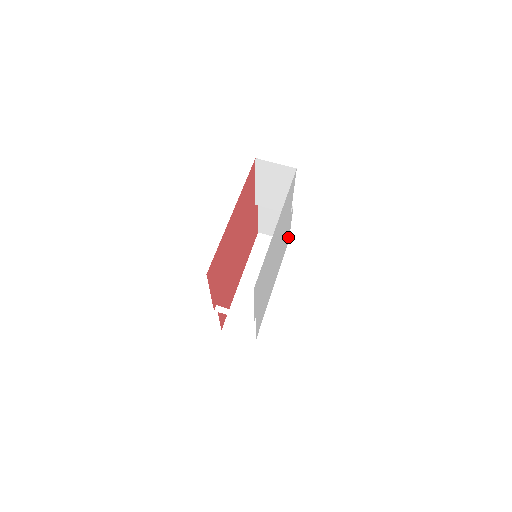
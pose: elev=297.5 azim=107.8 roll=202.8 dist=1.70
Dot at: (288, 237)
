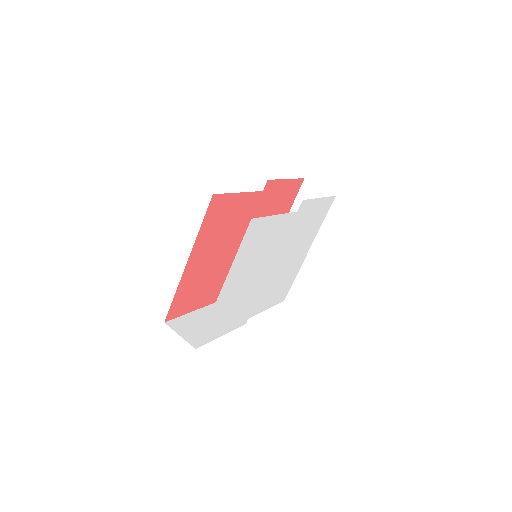
Dot at: (326, 201)
